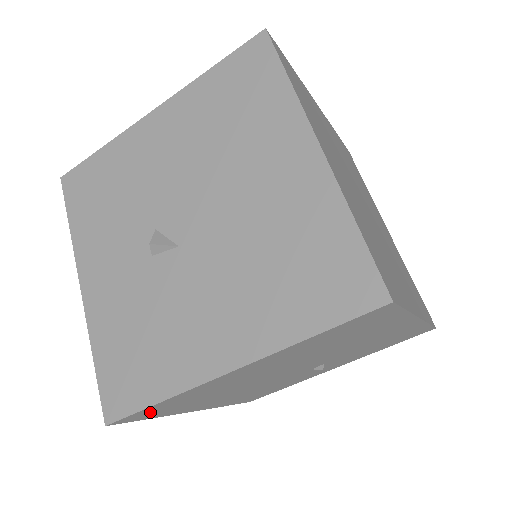
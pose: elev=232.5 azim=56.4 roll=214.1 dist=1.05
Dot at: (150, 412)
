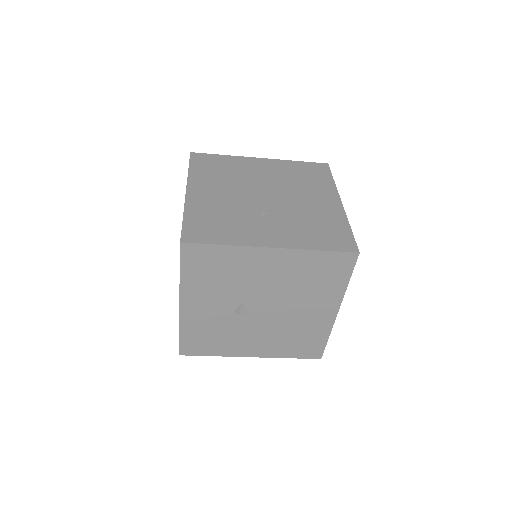
Dot at: occluded
